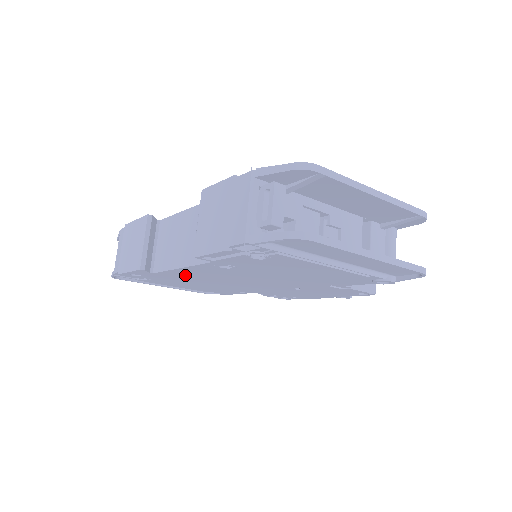
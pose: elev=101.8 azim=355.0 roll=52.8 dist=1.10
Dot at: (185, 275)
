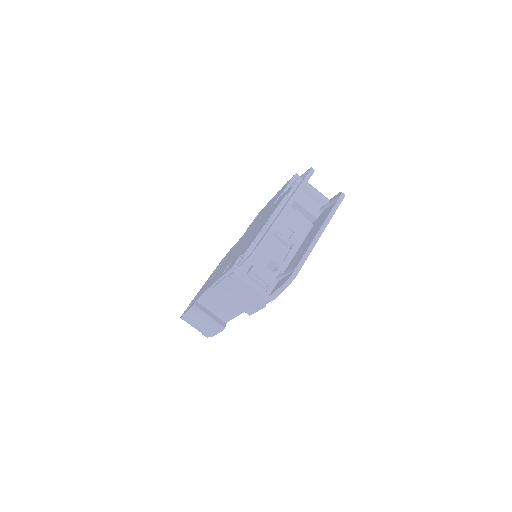
Dot at: occluded
